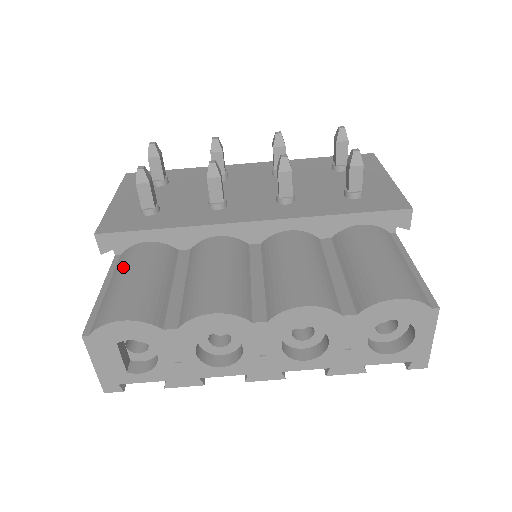
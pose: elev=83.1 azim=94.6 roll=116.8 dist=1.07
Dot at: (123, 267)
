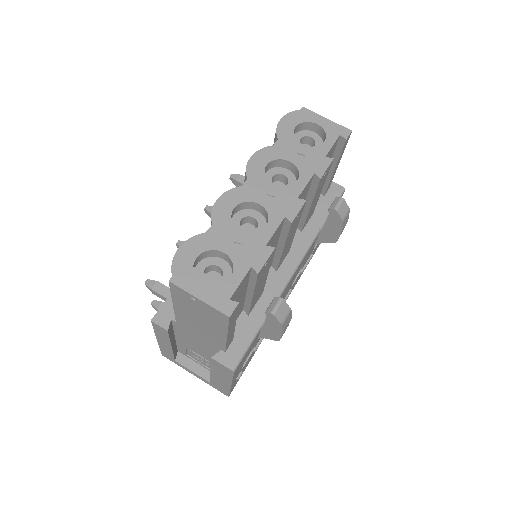
Dot at: occluded
